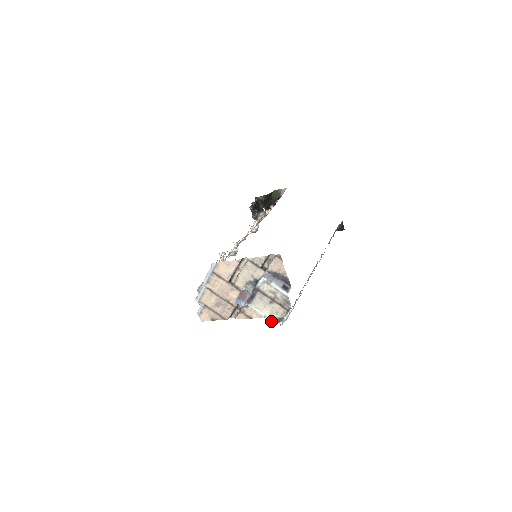
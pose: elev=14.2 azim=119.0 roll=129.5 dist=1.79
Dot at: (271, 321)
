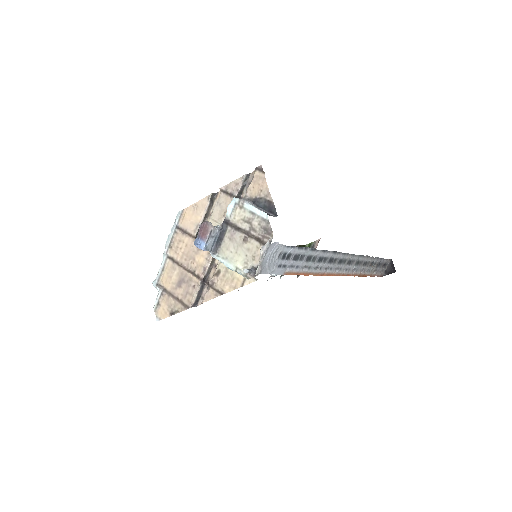
Dot at: (245, 275)
